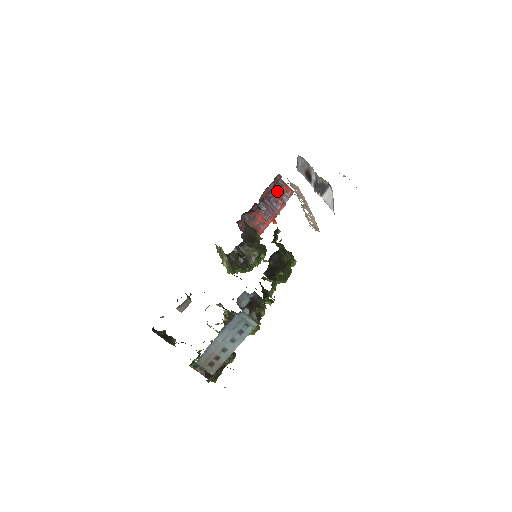
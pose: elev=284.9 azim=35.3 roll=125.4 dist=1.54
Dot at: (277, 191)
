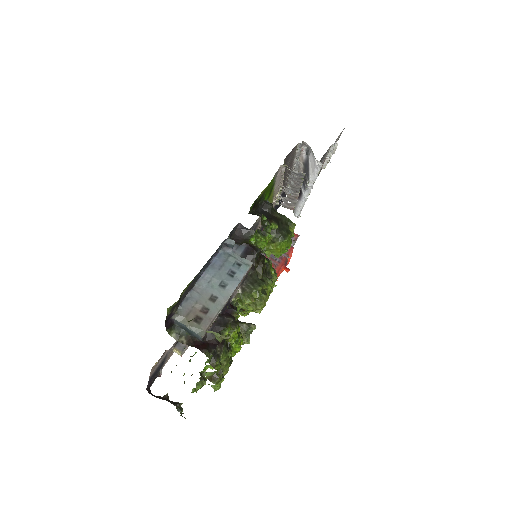
Dot at: occluded
